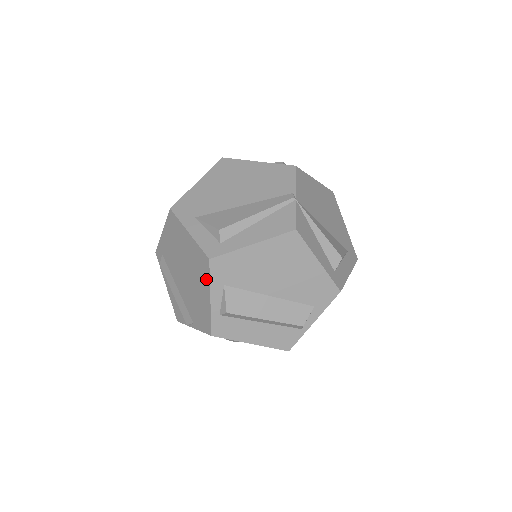
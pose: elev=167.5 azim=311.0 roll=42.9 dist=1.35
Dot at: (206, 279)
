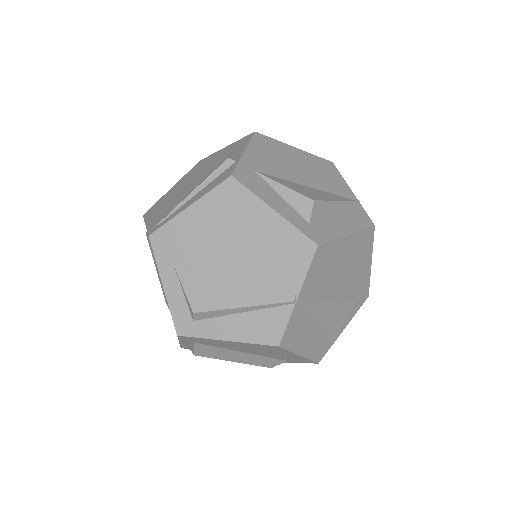
Dot at: occluded
